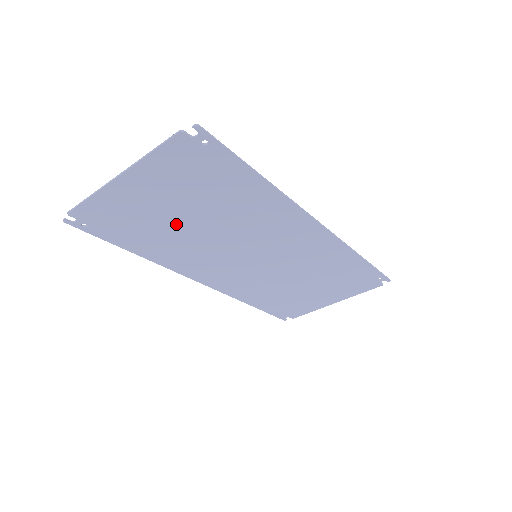
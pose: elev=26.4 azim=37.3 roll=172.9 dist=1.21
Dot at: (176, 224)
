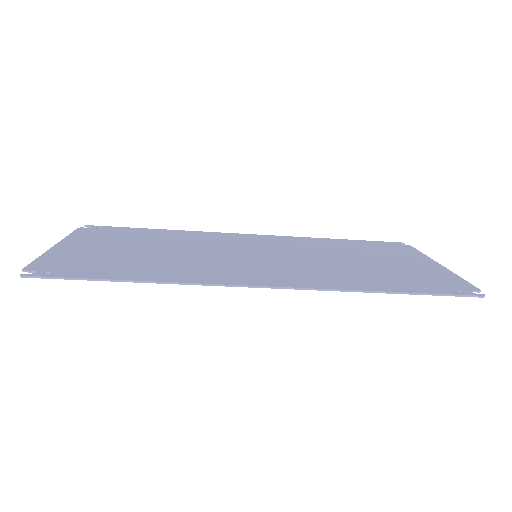
Dot at: (146, 246)
